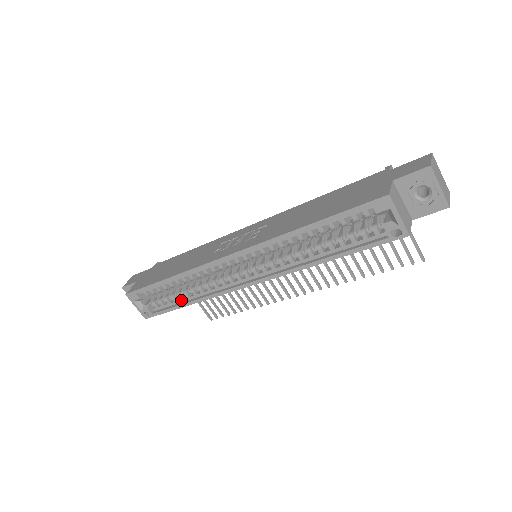
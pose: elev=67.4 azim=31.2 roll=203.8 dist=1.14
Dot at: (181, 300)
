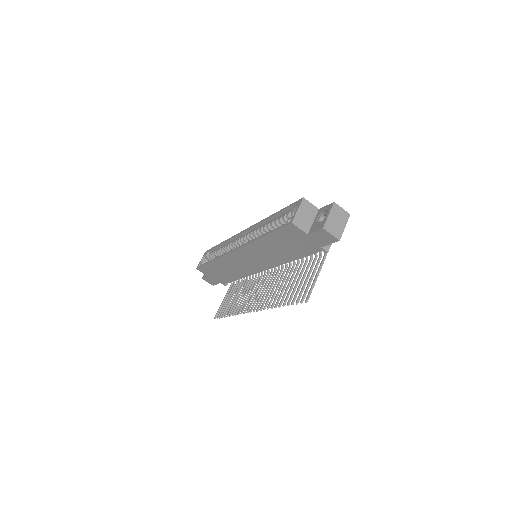
Dot at: occluded
